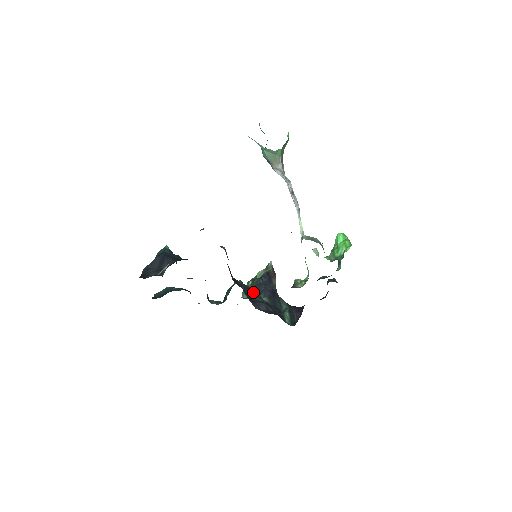
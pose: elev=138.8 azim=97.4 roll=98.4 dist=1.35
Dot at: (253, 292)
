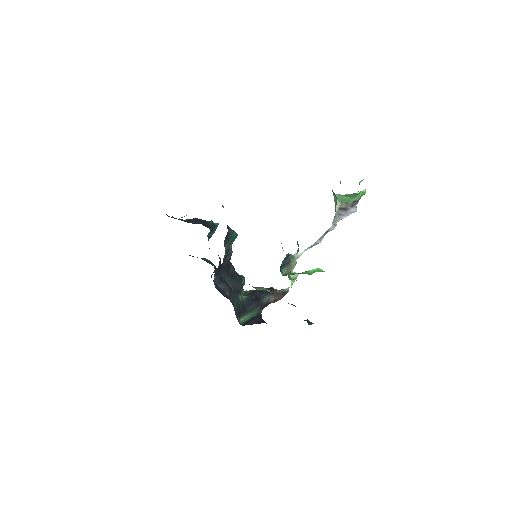
Dot at: (234, 280)
